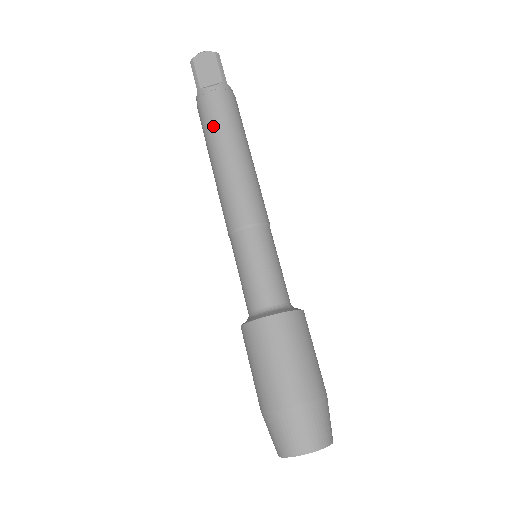
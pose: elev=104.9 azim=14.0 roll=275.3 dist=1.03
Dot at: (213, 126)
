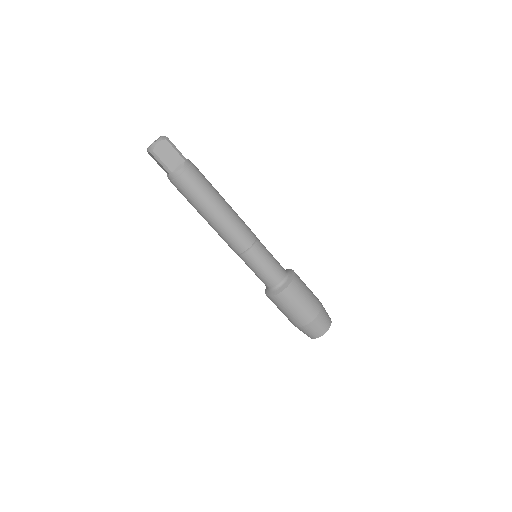
Dot at: occluded
